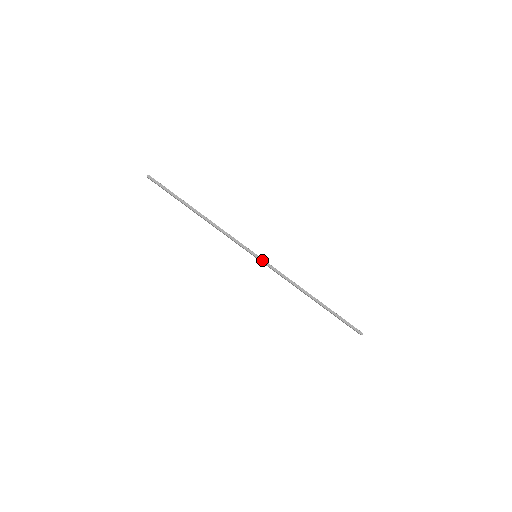
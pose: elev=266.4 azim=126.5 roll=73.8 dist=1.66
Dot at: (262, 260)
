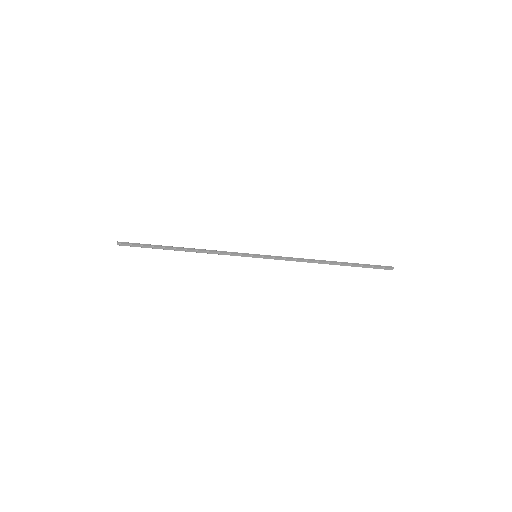
Dot at: (264, 256)
